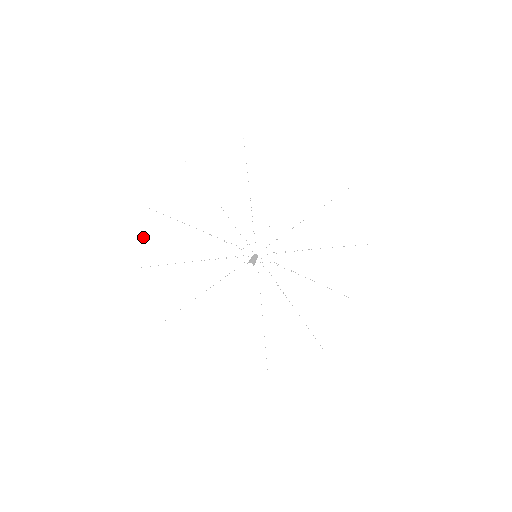
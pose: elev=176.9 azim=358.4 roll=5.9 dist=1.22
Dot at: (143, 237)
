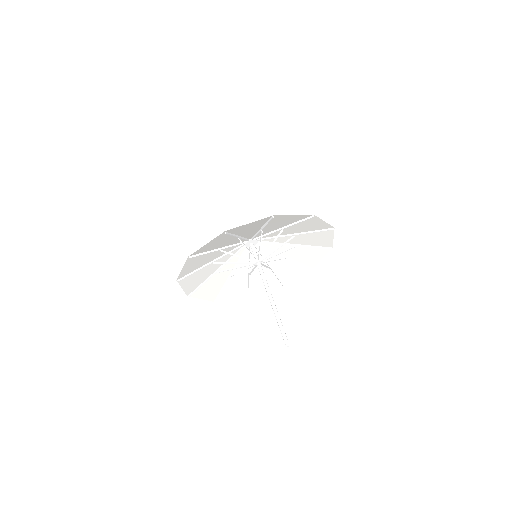
Dot at: (207, 244)
